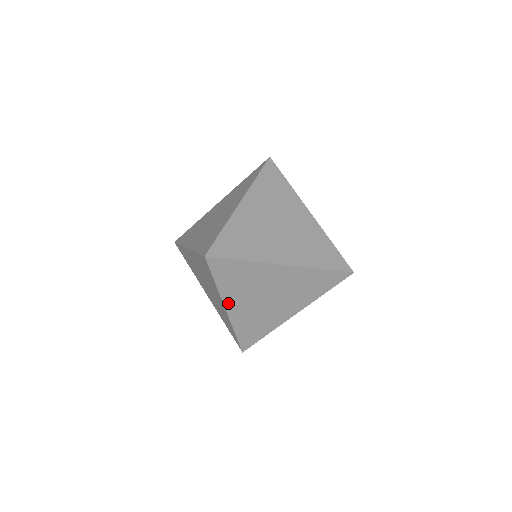
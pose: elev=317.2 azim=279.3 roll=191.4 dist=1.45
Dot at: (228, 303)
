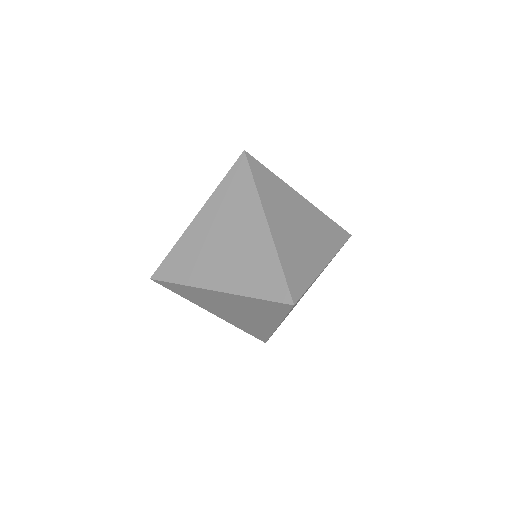
Dot at: (268, 214)
